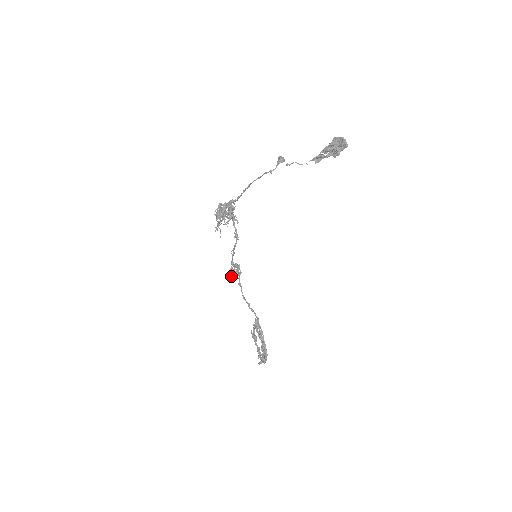
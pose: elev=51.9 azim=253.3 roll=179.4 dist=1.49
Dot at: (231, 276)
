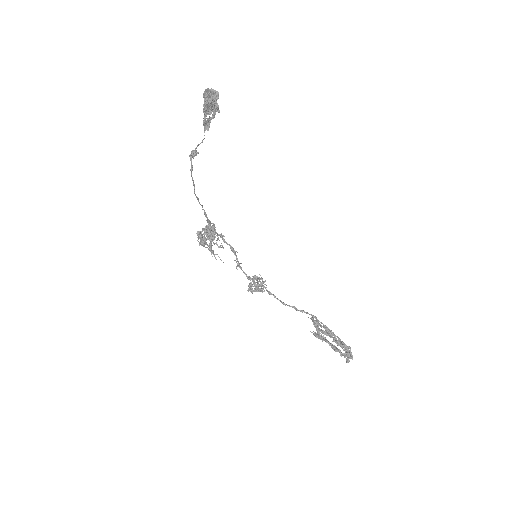
Dot at: (259, 291)
